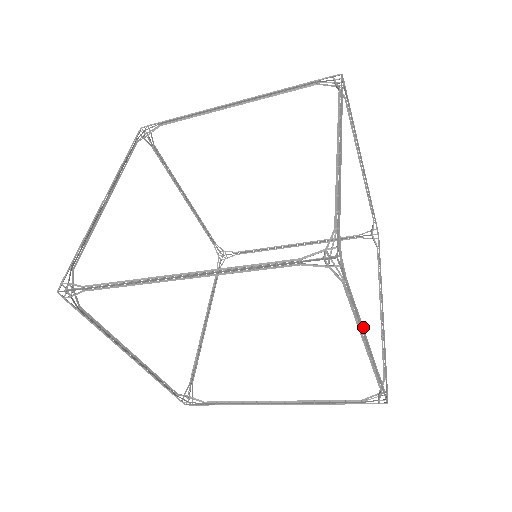
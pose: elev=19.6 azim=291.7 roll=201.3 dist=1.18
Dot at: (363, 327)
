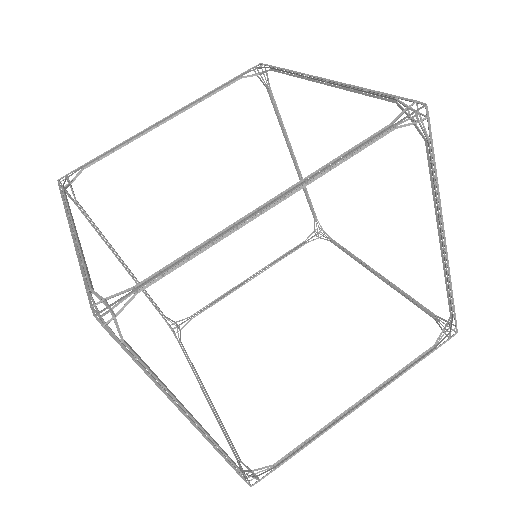
Dot at: (177, 399)
